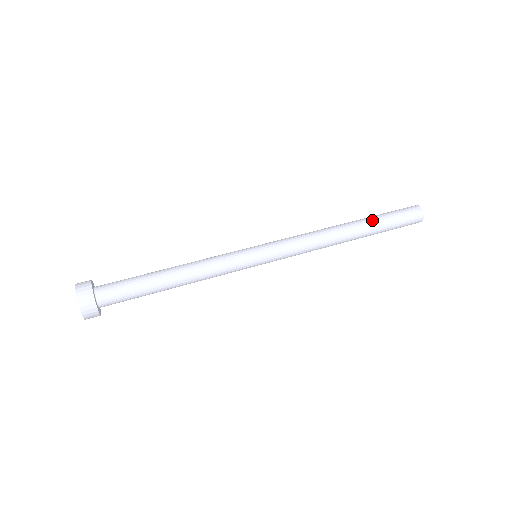
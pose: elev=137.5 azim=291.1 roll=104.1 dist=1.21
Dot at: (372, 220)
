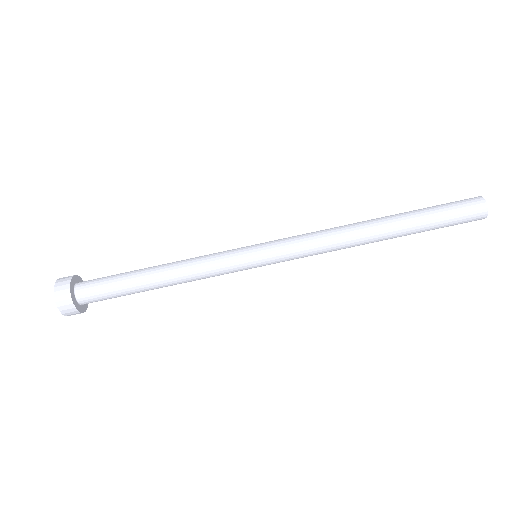
Dot at: (409, 215)
